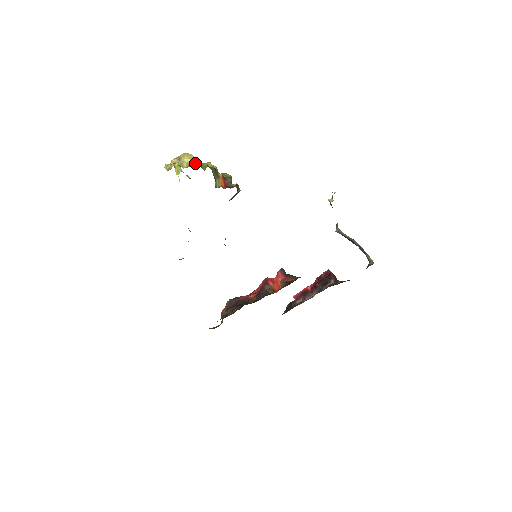
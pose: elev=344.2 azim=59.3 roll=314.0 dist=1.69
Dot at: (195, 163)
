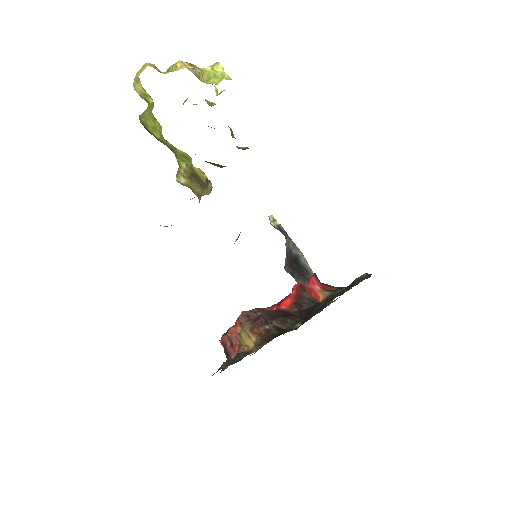
Dot at: occluded
